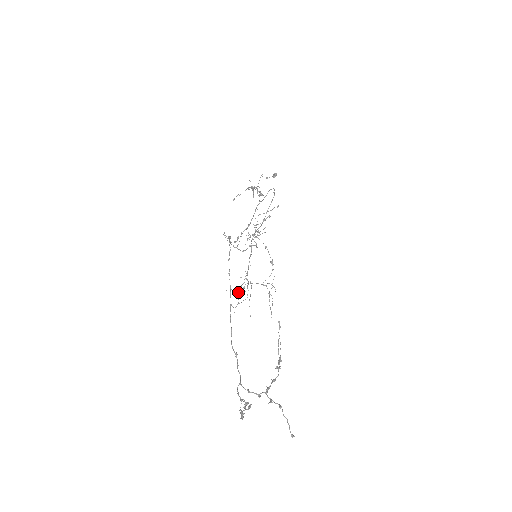
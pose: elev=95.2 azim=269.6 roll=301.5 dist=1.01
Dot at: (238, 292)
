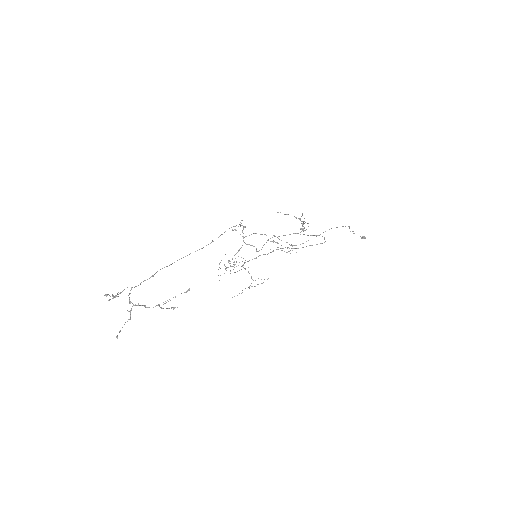
Dot at: occluded
